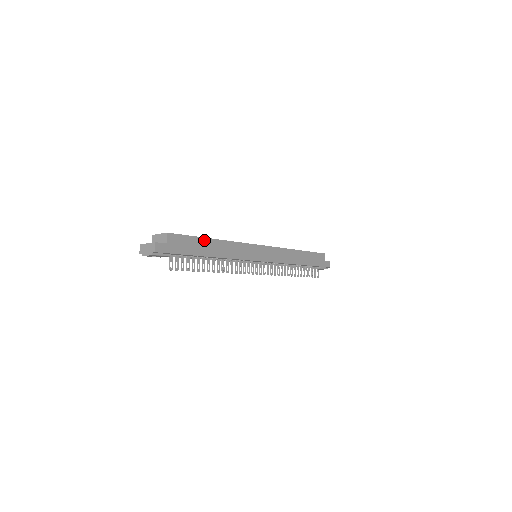
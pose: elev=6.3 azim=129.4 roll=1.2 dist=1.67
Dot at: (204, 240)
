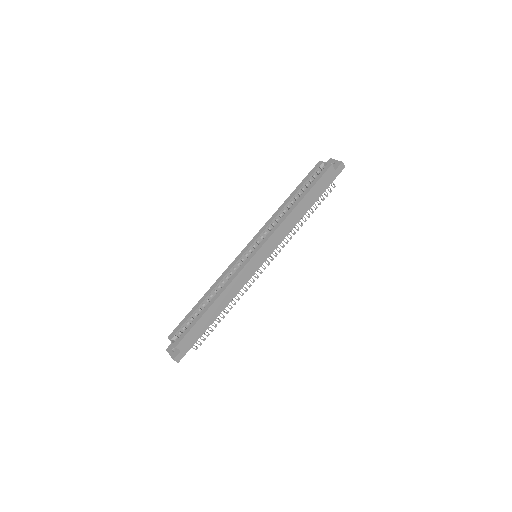
Dot at: (204, 317)
